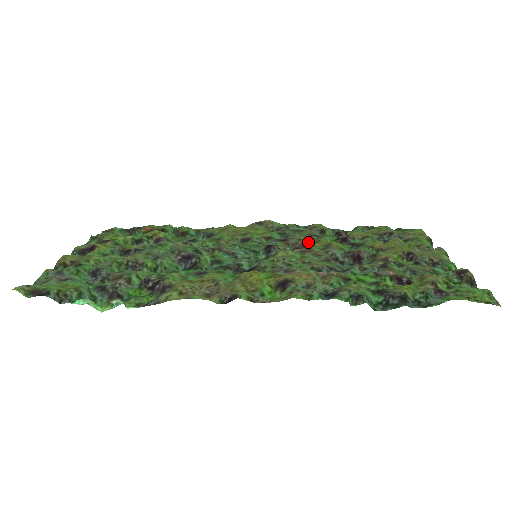
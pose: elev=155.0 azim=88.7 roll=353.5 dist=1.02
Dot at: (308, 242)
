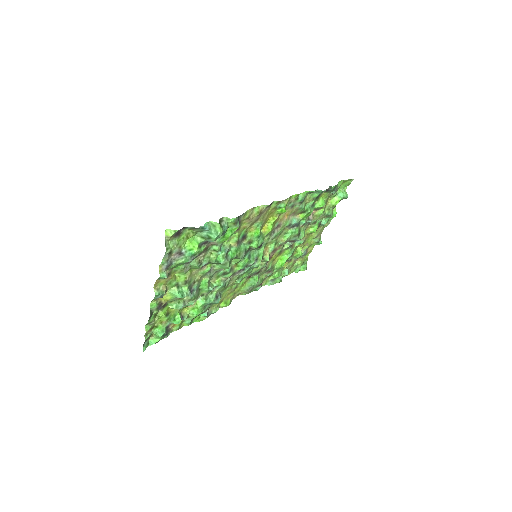
Dot at: (270, 260)
